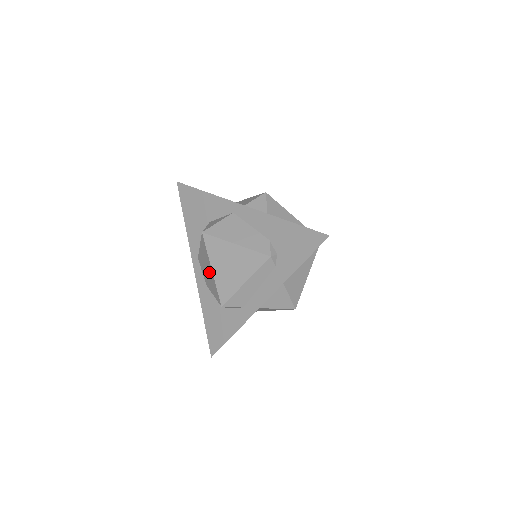
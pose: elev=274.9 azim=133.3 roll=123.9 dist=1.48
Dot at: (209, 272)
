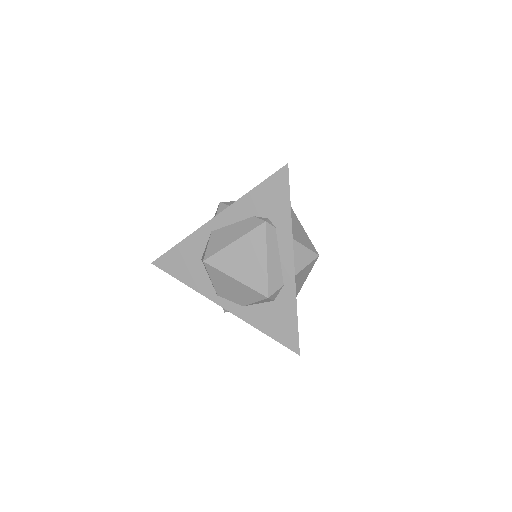
Dot at: (235, 287)
